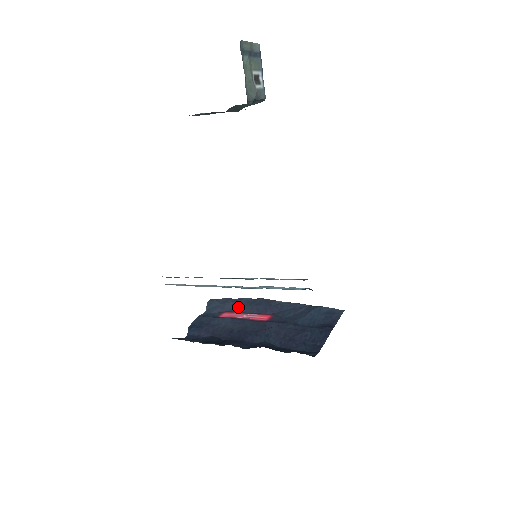
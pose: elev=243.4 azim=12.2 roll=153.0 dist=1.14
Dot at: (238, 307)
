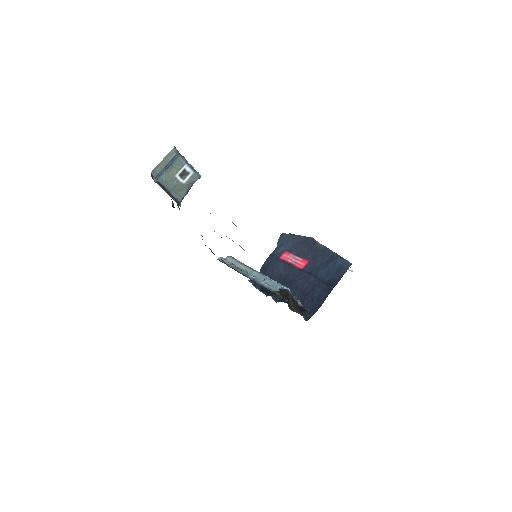
Dot at: (294, 246)
